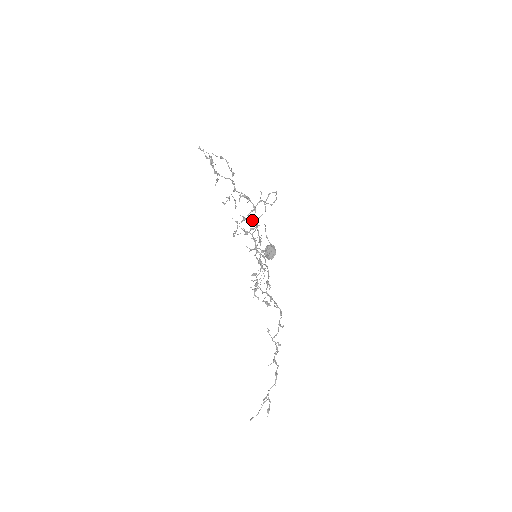
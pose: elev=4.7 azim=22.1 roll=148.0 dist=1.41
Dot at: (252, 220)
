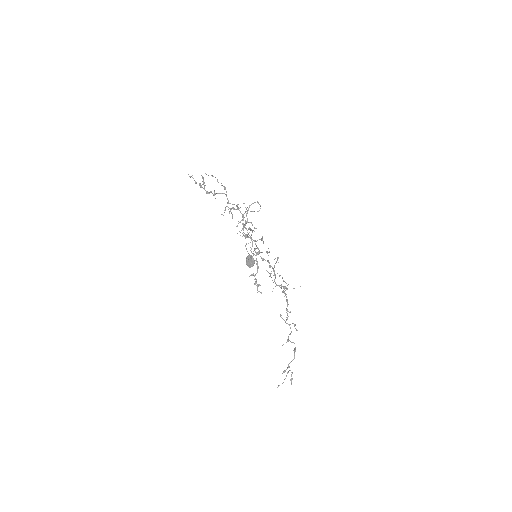
Dot at: (251, 223)
